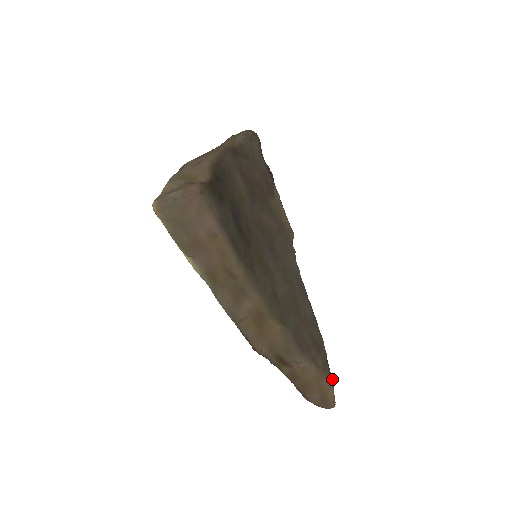
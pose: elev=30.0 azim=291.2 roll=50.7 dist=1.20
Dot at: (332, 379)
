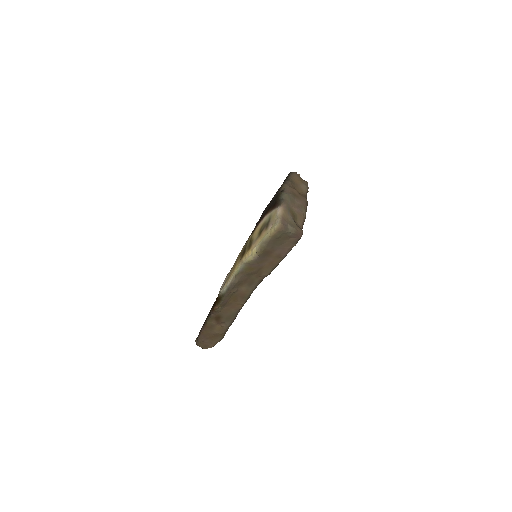
Dot at: occluded
